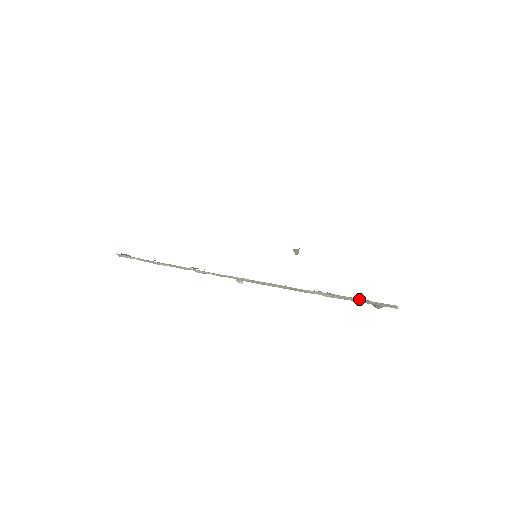
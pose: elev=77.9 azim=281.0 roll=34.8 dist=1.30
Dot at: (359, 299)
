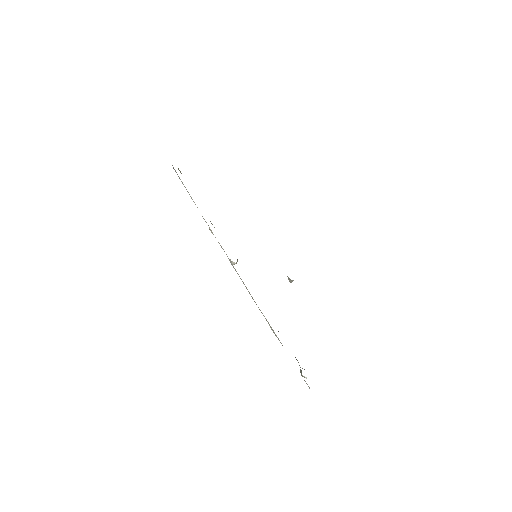
Dot at: occluded
